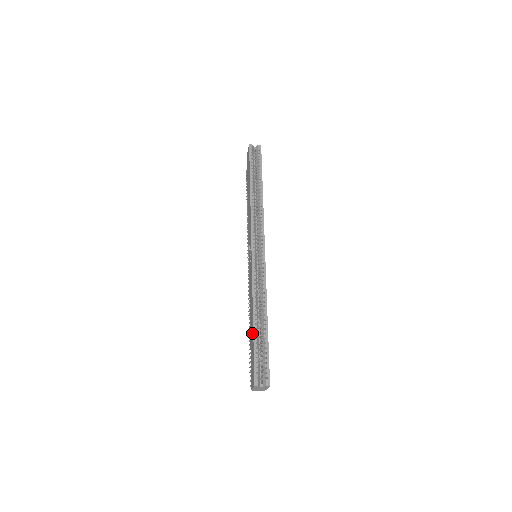
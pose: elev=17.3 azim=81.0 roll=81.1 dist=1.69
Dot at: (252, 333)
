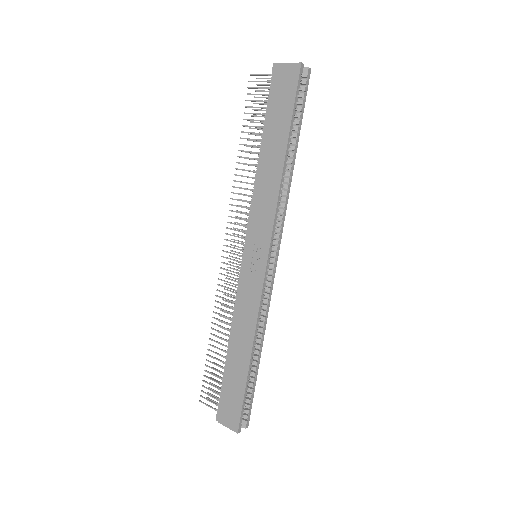
Dot at: (243, 371)
